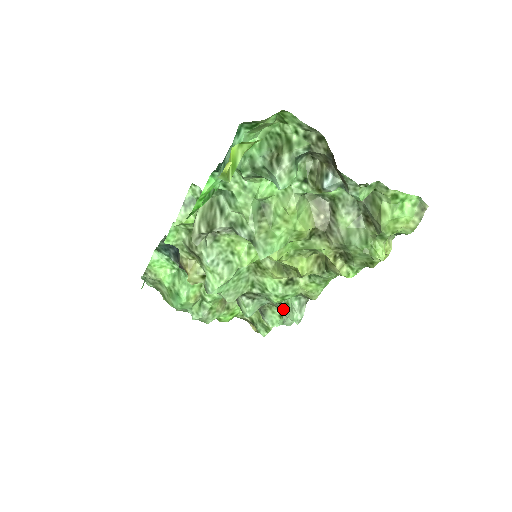
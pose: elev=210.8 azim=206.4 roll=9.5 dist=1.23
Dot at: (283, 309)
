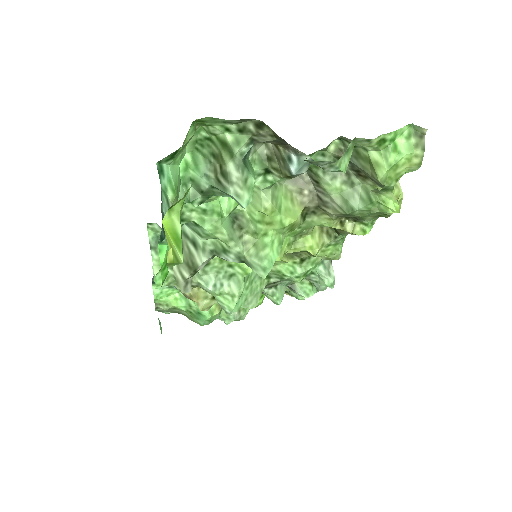
Dot at: (310, 279)
